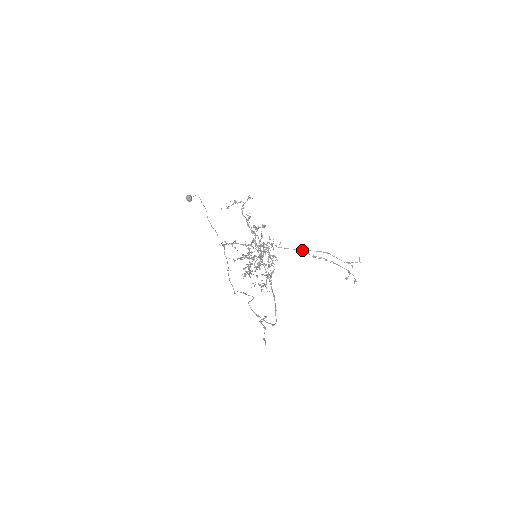
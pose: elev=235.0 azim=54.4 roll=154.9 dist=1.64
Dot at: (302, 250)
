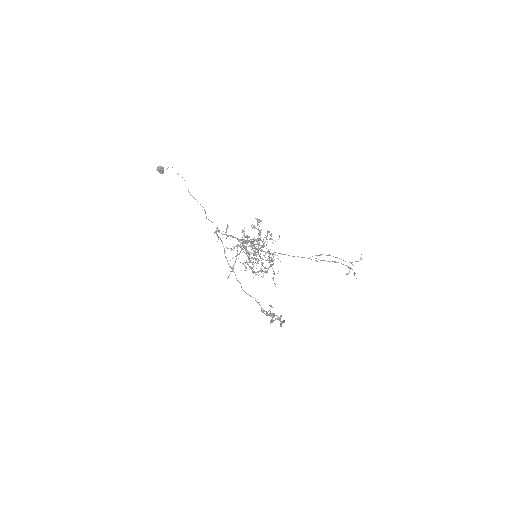
Dot at: occluded
